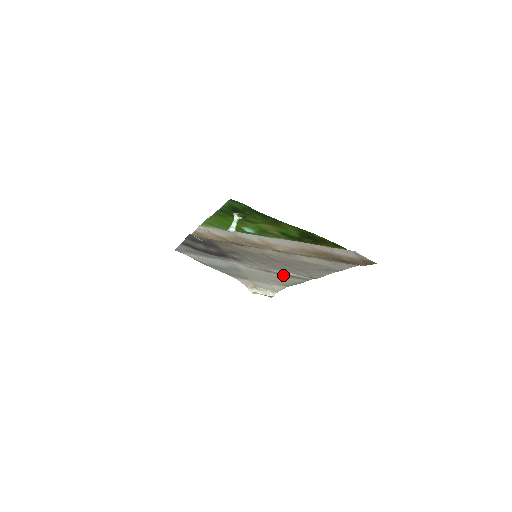
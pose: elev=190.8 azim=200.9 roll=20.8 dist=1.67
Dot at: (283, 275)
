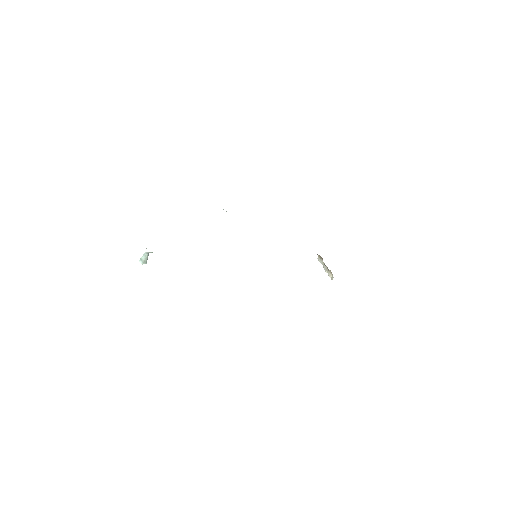
Dot at: occluded
